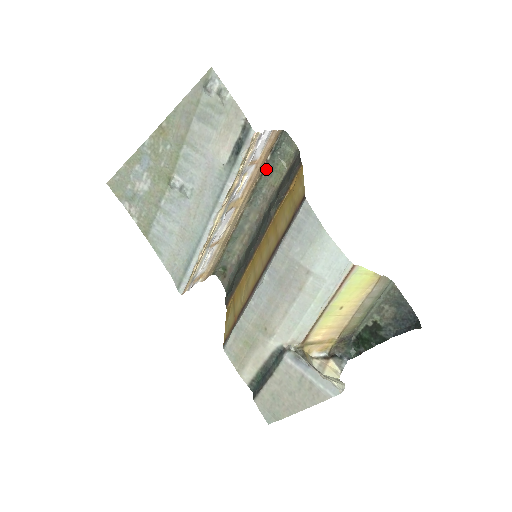
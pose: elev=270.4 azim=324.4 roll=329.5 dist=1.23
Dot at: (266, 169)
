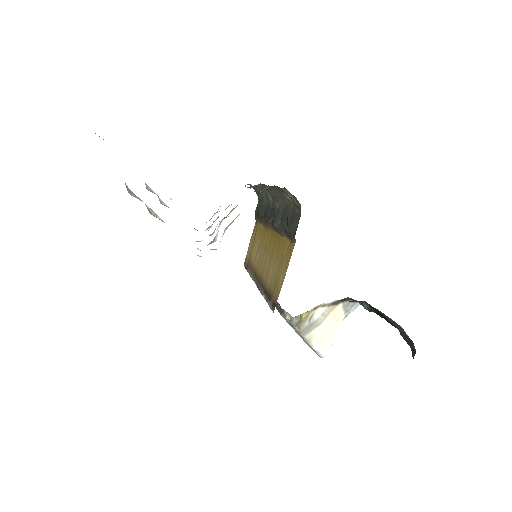
Dot at: occluded
